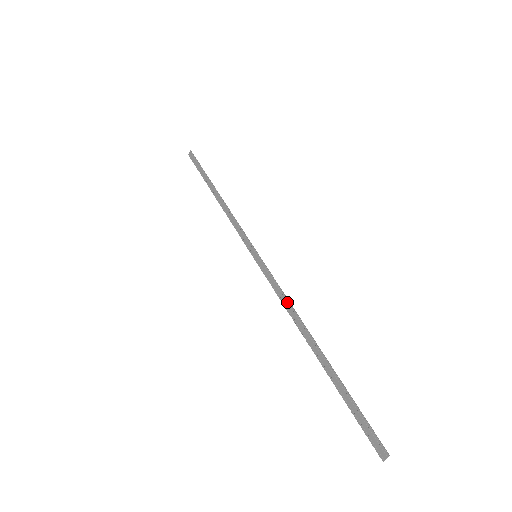
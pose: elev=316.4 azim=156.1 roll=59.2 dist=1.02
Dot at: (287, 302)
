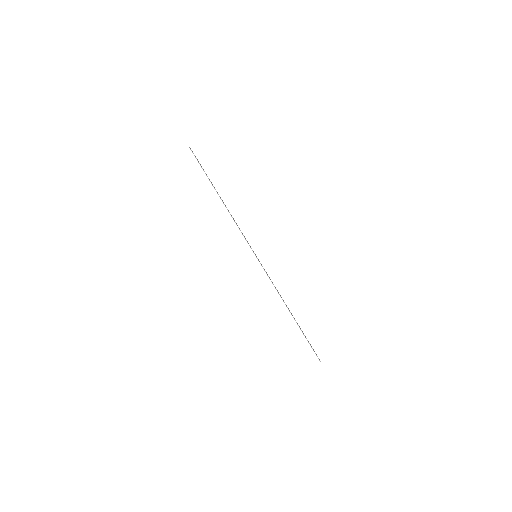
Dot at: occluded
